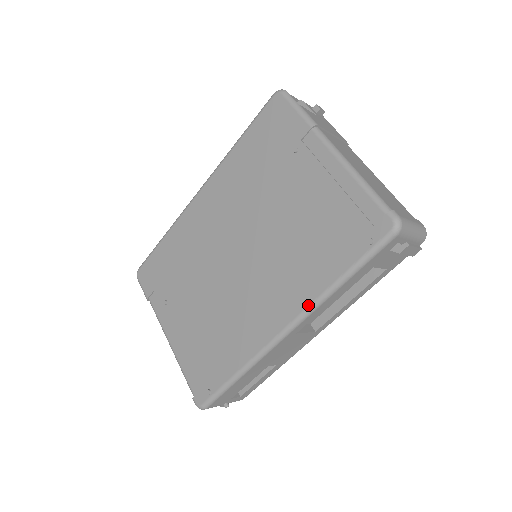
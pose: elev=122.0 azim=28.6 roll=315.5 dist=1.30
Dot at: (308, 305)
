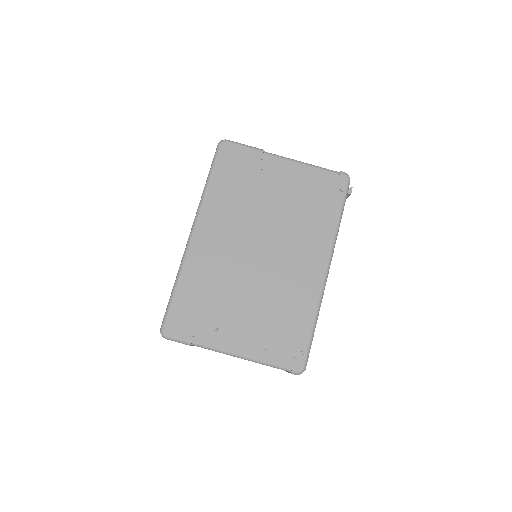
Dot at: (332, 244)
